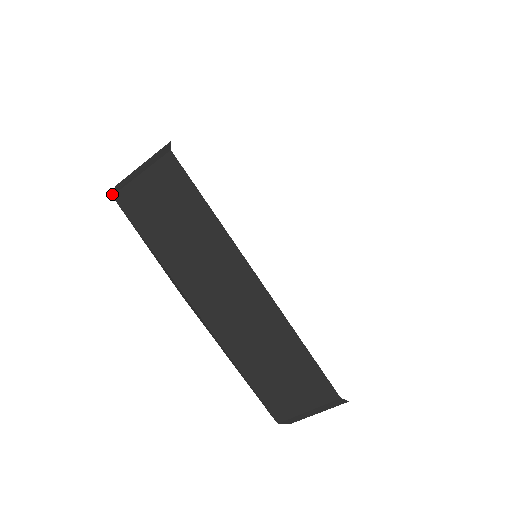
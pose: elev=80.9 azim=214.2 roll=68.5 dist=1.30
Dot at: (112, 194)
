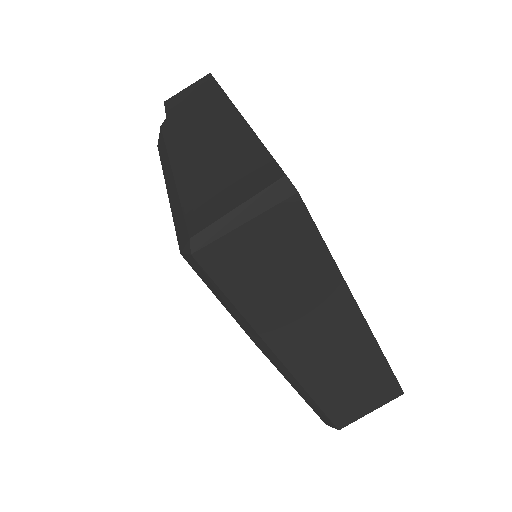
Dot at: (190, 252)
